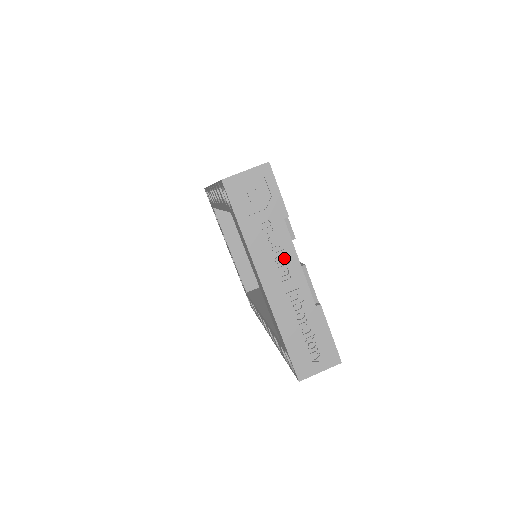
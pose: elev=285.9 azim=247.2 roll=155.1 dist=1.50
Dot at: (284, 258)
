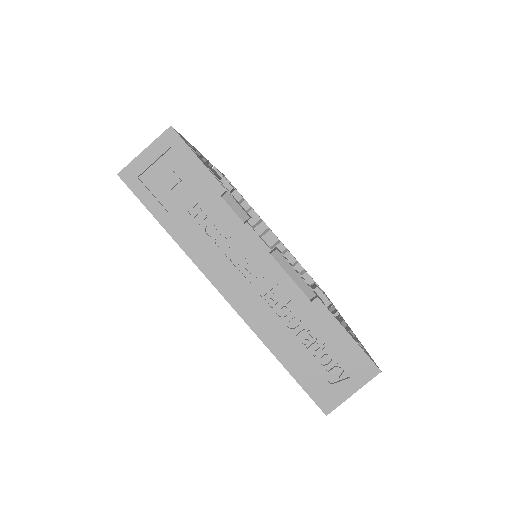
Dot at: (240, 249)
